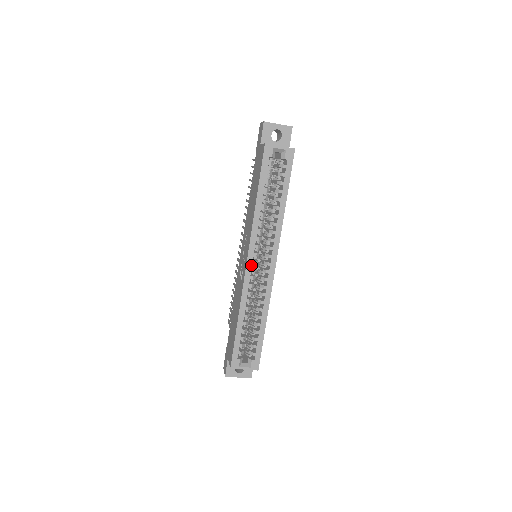
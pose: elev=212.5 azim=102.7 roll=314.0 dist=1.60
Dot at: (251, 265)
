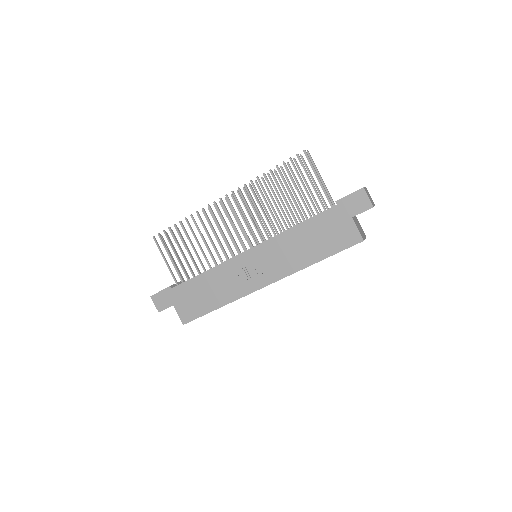
Dot at: occluded
